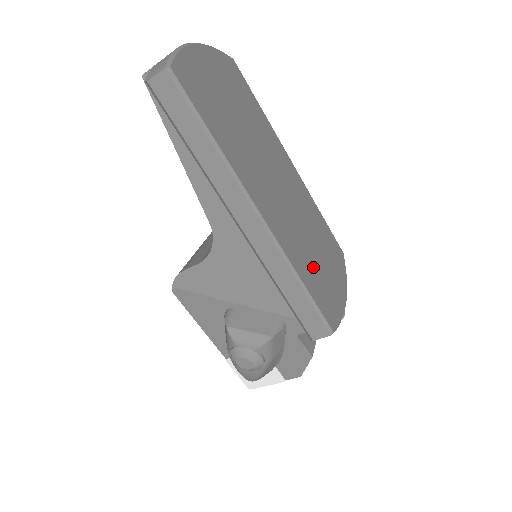
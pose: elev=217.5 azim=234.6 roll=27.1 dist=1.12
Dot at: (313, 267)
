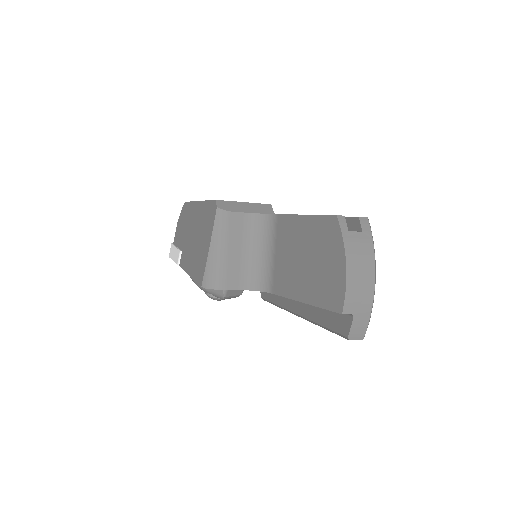
Dot at: occluded
